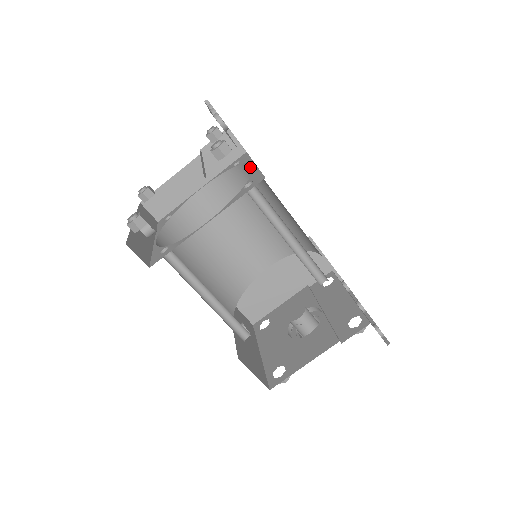
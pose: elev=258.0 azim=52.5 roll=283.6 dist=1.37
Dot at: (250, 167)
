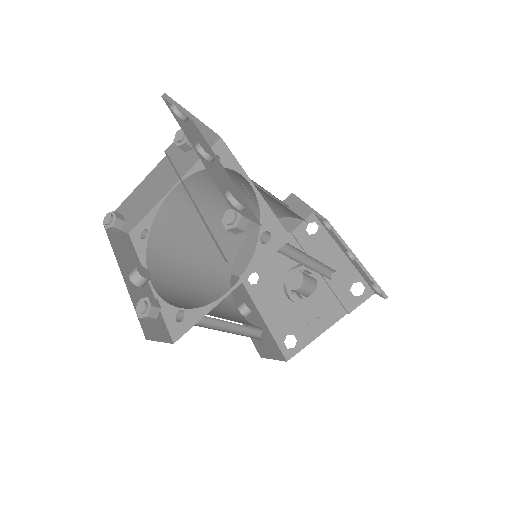
Dot at: (240, 174)
